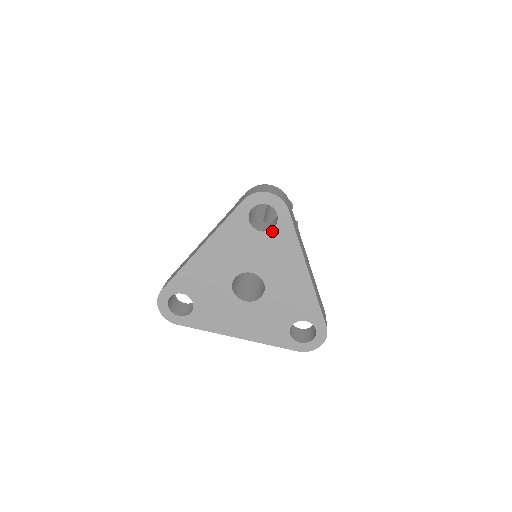
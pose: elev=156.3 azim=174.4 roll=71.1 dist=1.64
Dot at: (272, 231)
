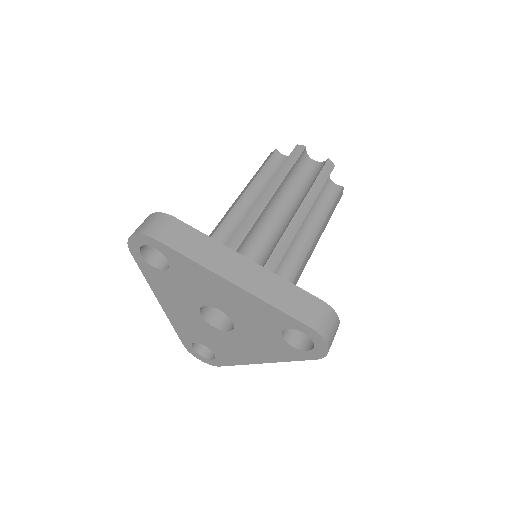
Dot at: (171, 264)
